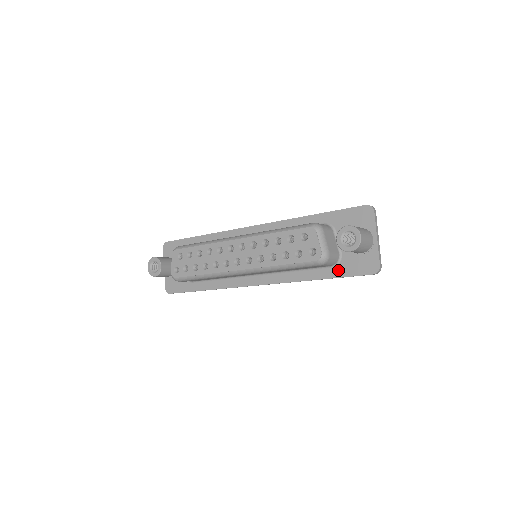
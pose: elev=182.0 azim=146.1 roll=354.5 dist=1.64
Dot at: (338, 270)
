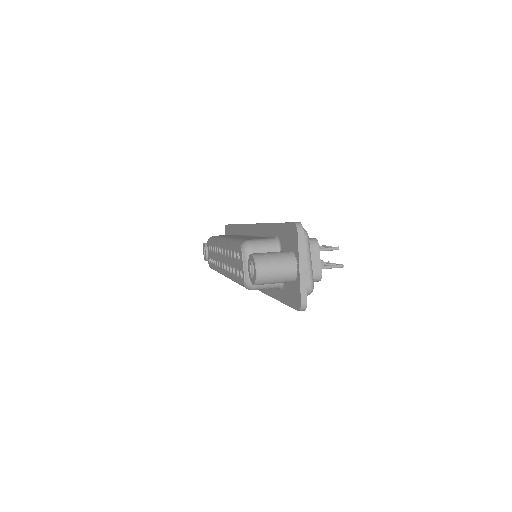
Dot at: (283, 294)
